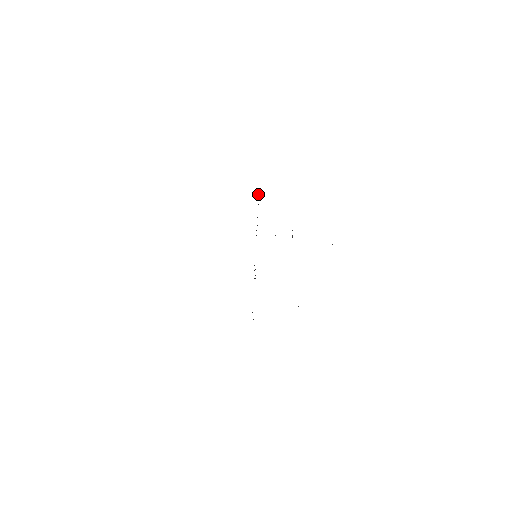
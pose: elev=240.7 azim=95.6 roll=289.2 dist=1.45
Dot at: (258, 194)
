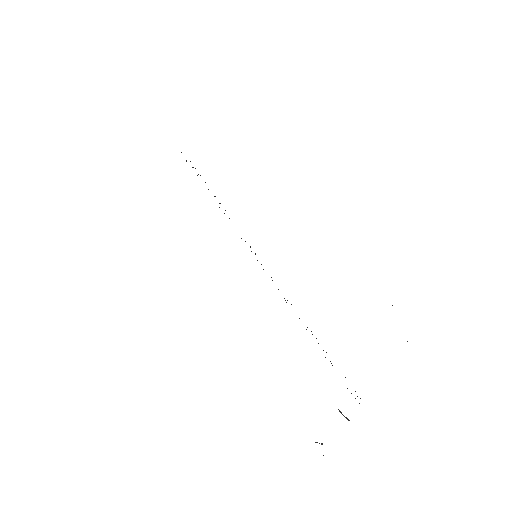
Dot at: occluded
